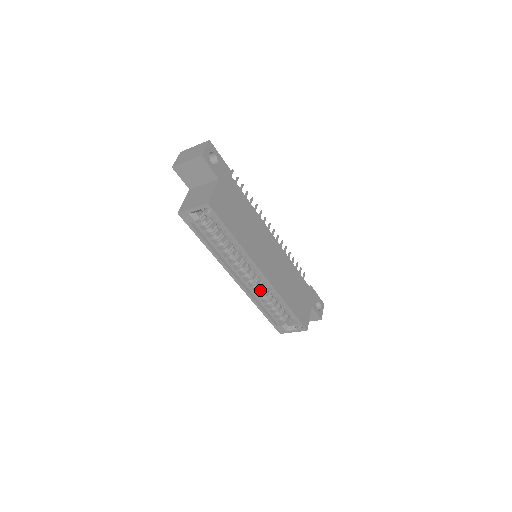
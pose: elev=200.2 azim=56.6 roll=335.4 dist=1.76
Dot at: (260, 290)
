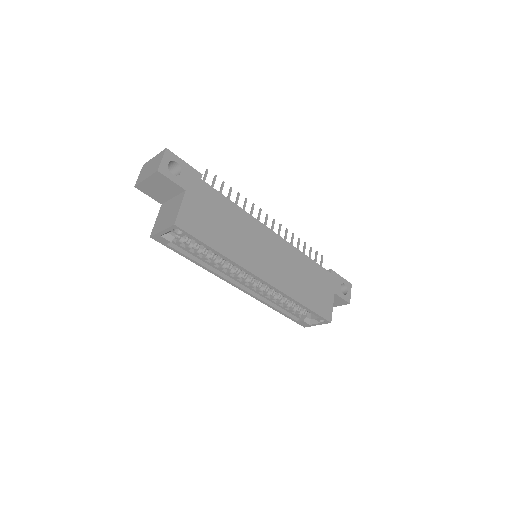
Dot at: (268, 291)
